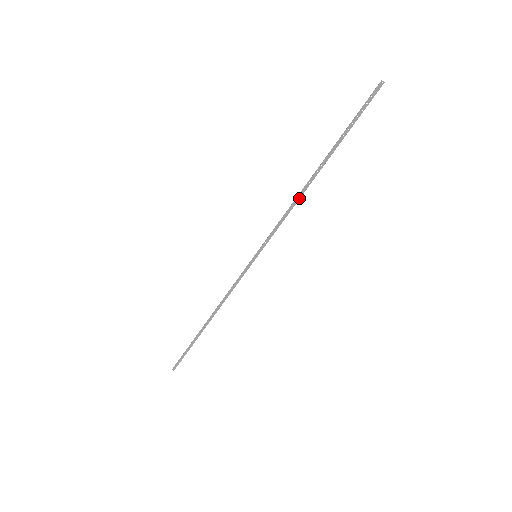
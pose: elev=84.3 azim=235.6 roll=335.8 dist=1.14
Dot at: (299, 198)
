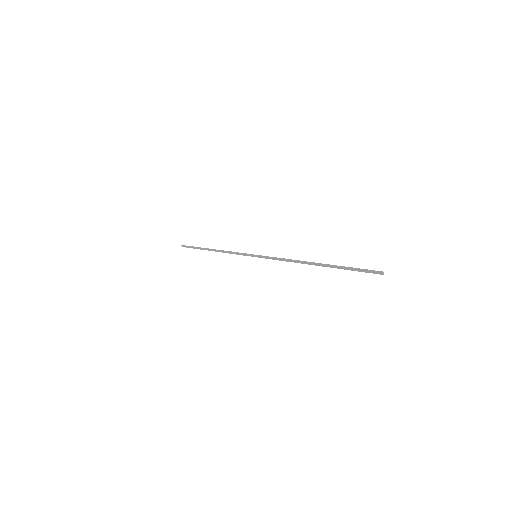
Dot at: (297, 262)
